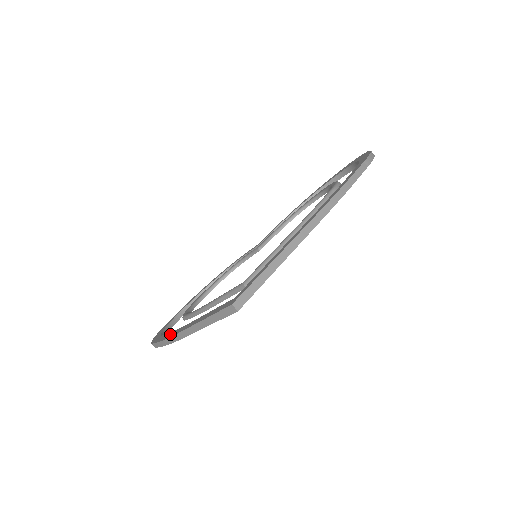
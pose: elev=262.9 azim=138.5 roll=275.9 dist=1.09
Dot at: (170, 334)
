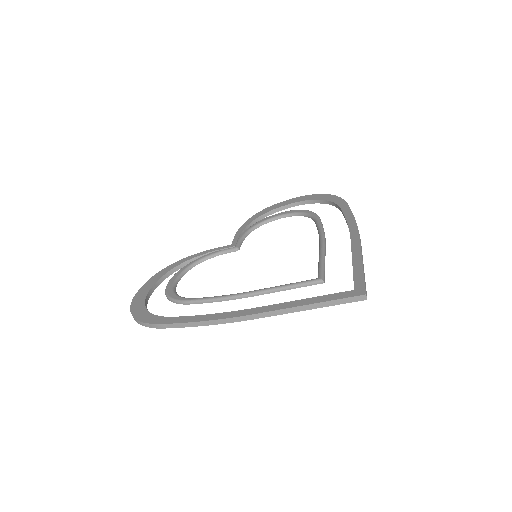
Dot at: (221, 315)
